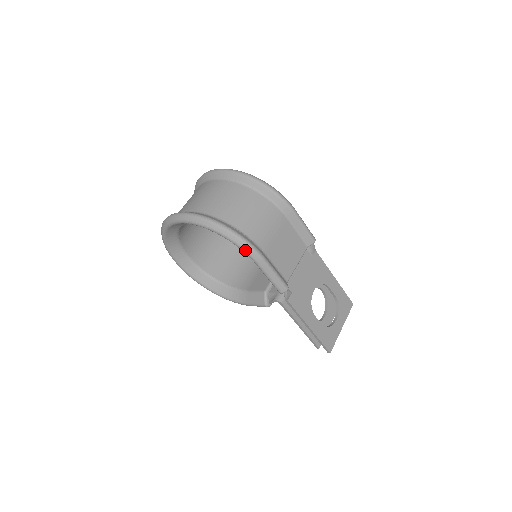
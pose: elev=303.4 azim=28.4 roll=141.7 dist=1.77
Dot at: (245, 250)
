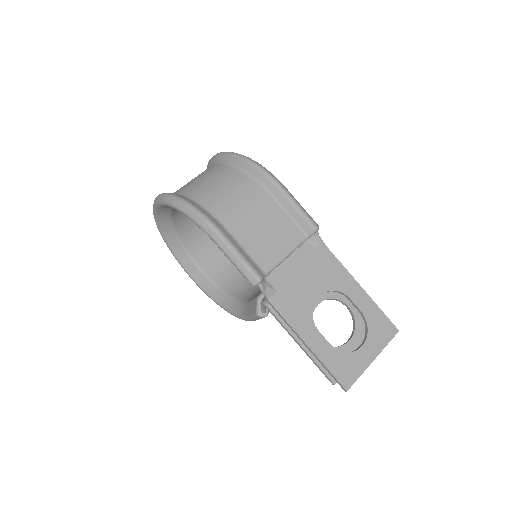
Dot at: (199, 224)
